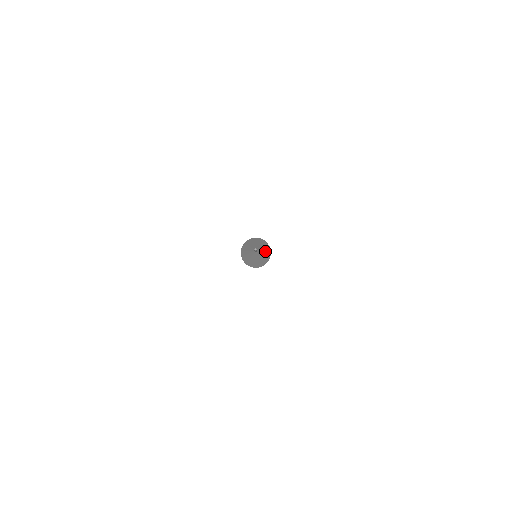
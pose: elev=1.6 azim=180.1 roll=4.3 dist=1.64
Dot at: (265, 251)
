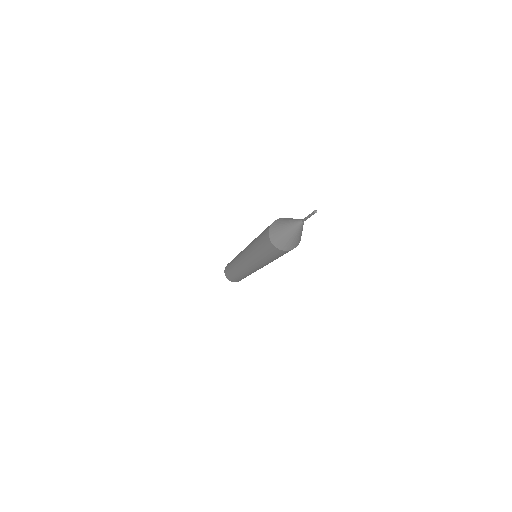
Dot at: (300, 235)
